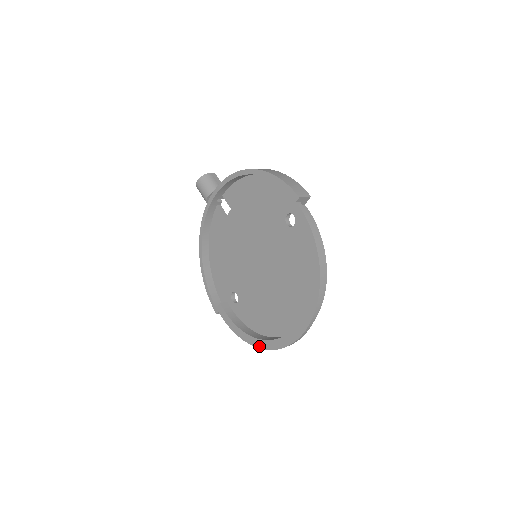
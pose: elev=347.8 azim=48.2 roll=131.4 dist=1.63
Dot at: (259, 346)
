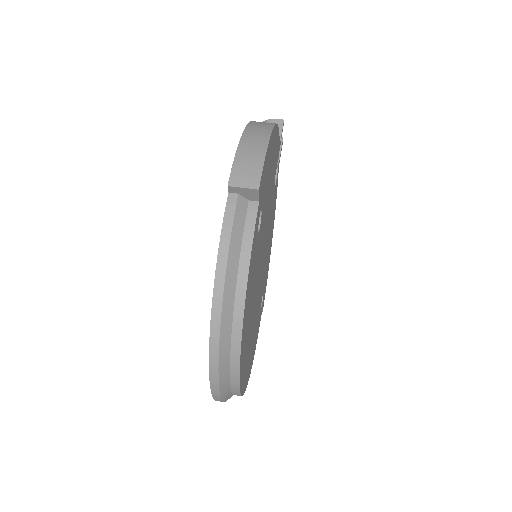
Dot at: occluded
